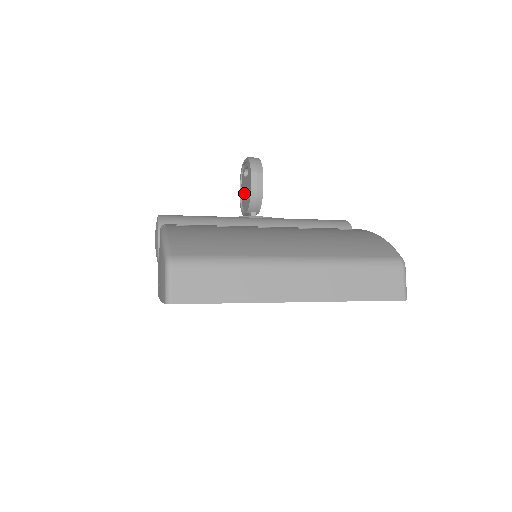
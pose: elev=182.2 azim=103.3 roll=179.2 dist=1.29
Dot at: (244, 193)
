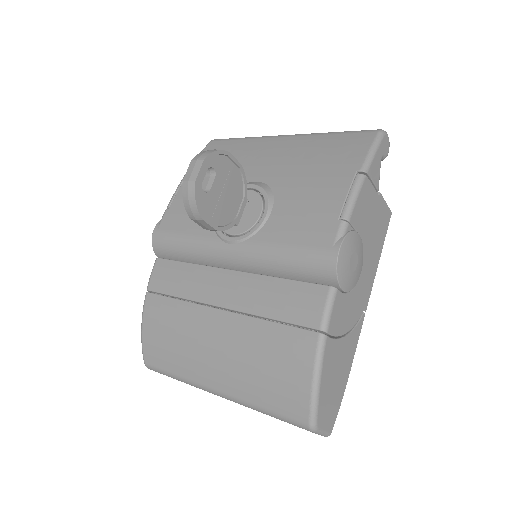
Dot at: occluded
